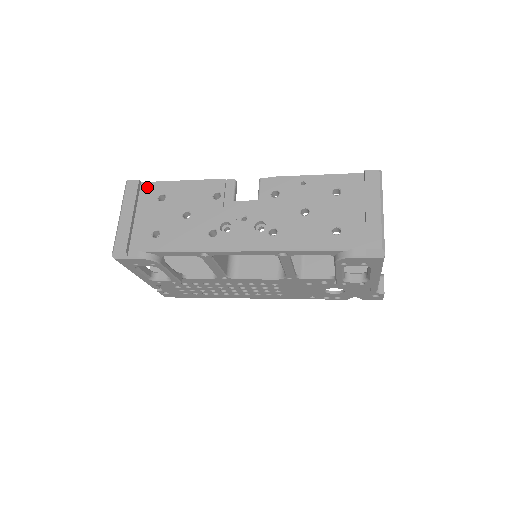
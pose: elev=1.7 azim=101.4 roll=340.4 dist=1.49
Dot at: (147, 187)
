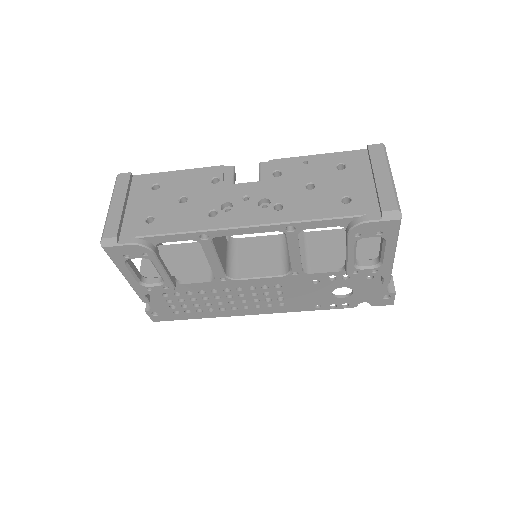
Dot at: (139, 179)
